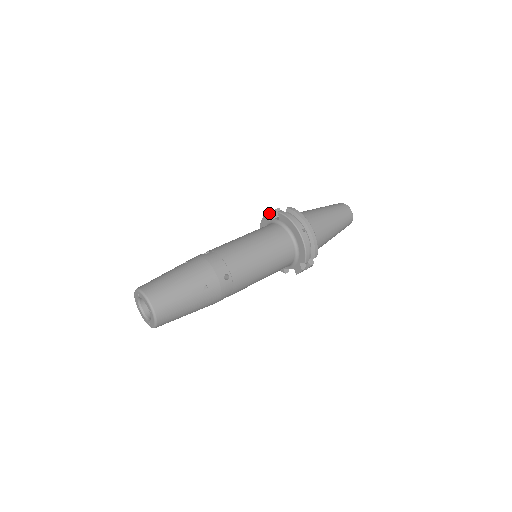
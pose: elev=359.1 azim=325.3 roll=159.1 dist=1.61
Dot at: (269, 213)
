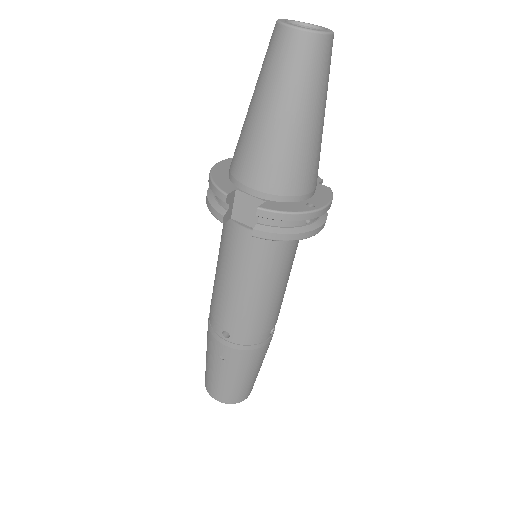
Dot at: (224, 218)
